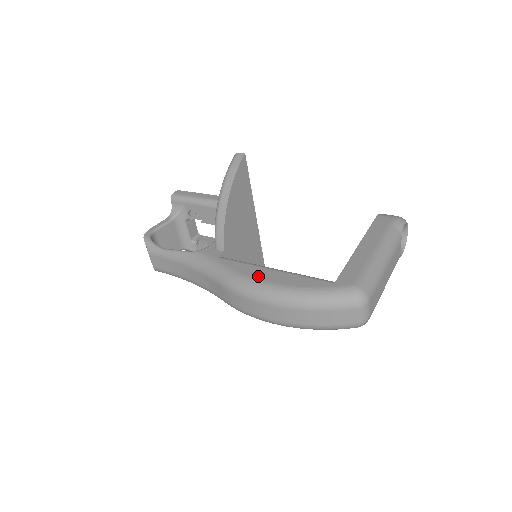
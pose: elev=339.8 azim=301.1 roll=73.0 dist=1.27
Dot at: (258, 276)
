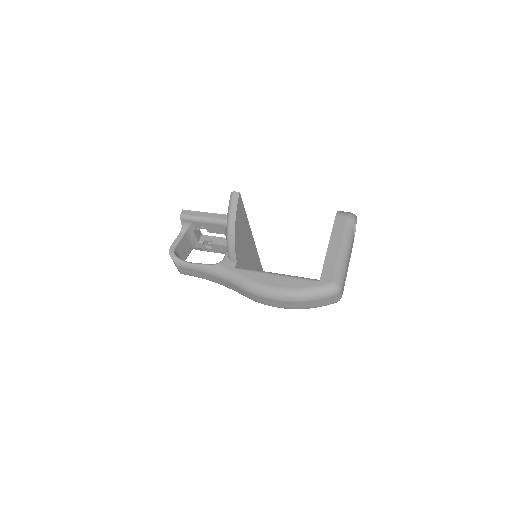
Dot at: (268, 282)
